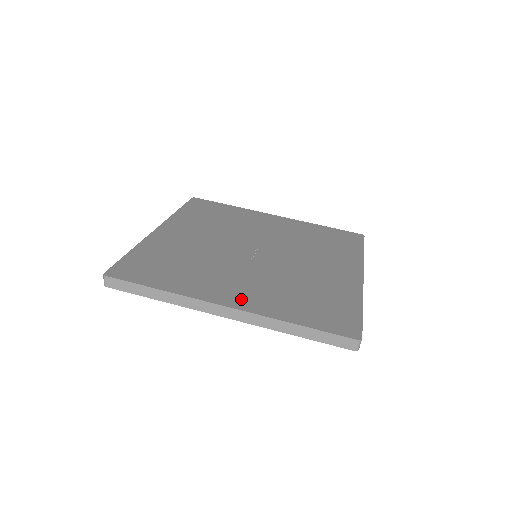
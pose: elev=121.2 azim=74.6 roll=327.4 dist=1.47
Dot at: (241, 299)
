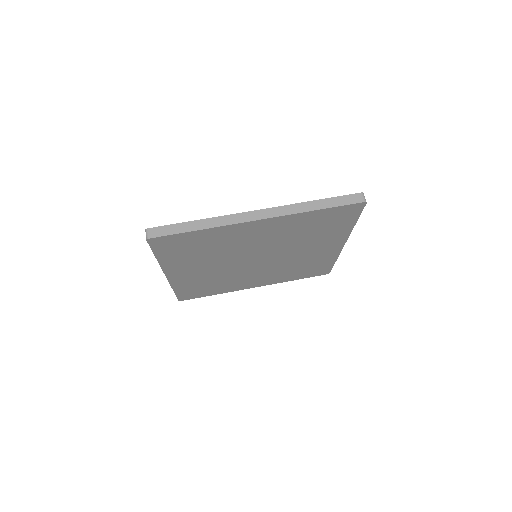
Dot at: occluded
